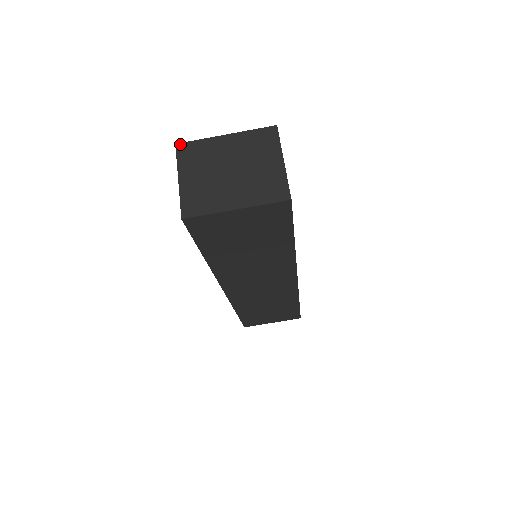
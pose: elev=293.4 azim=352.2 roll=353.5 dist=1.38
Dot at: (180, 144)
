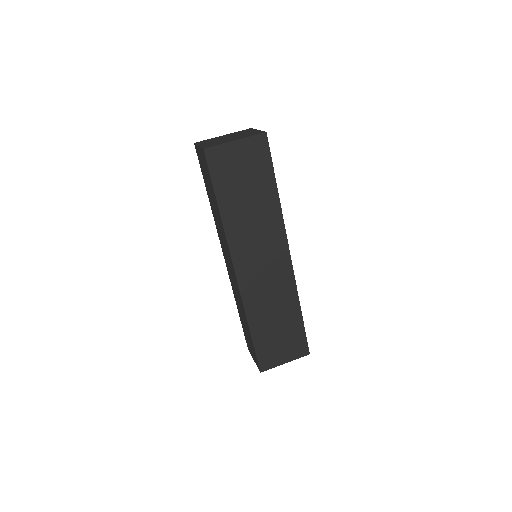
Dot at: (197, 142)
